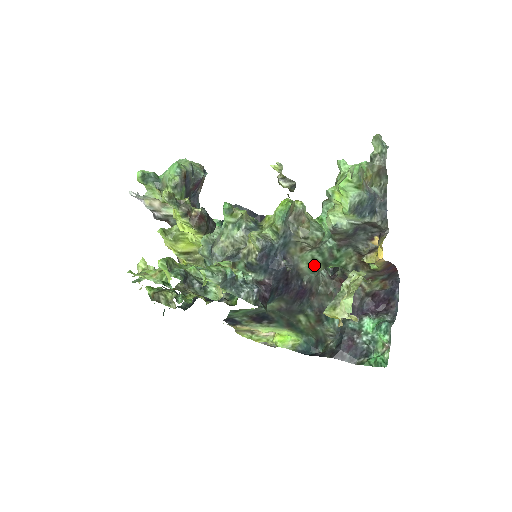
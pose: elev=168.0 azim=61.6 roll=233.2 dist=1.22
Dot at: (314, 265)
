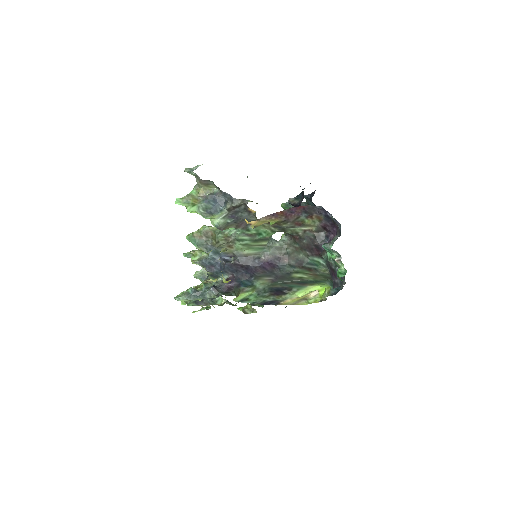
Dot at: (252, 246)
